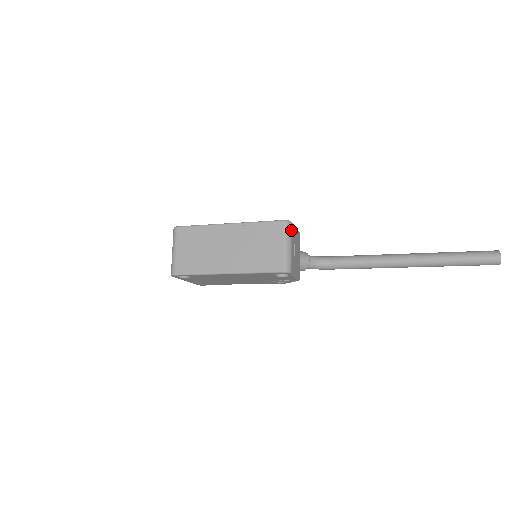
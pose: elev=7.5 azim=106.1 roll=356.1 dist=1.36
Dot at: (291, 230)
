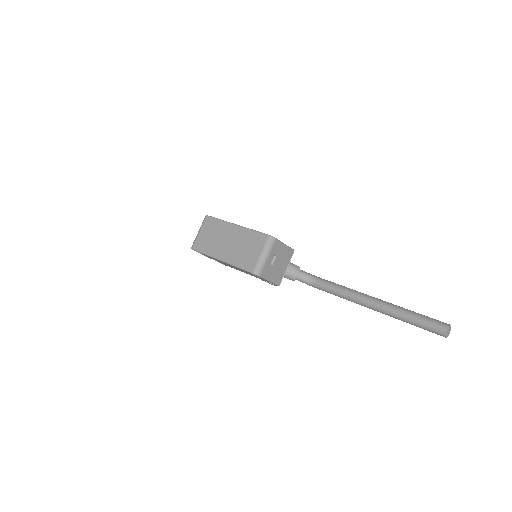
Dot at: (273, 244)
